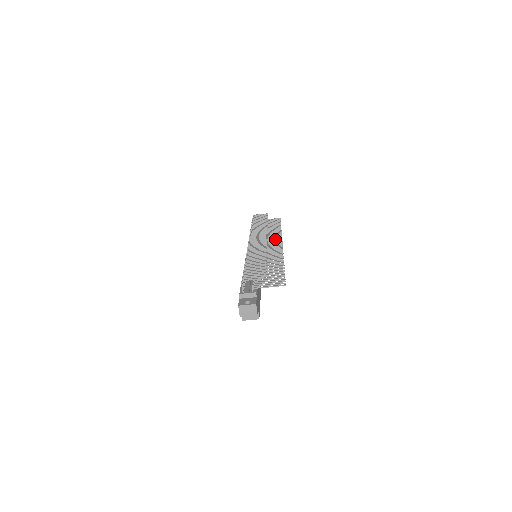
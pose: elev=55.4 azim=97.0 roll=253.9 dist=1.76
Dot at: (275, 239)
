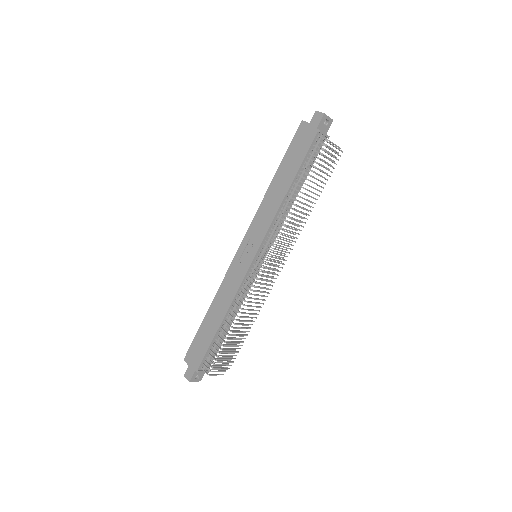
Dot at: (288, 248)
